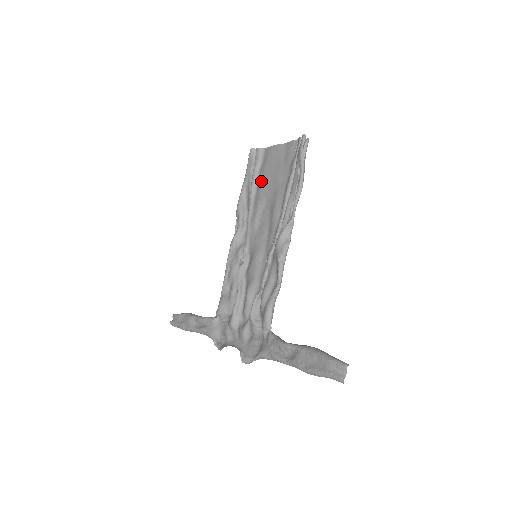
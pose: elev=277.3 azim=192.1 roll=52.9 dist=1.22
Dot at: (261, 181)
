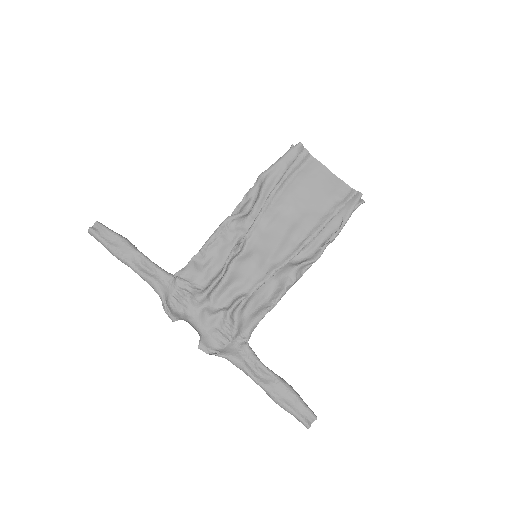
Dot at: (294, 186)
